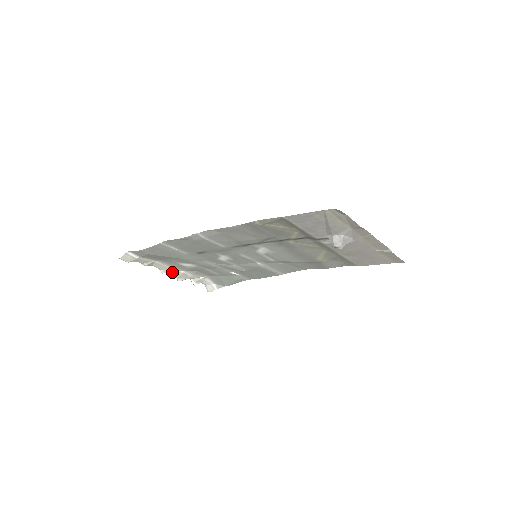
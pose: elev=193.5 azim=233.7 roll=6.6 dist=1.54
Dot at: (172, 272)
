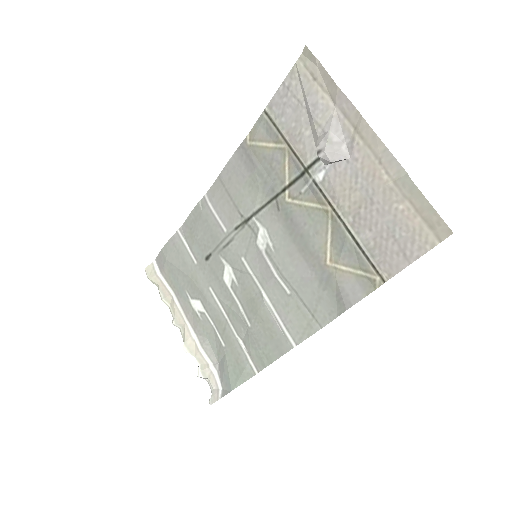
Dot at: (183, 331)
